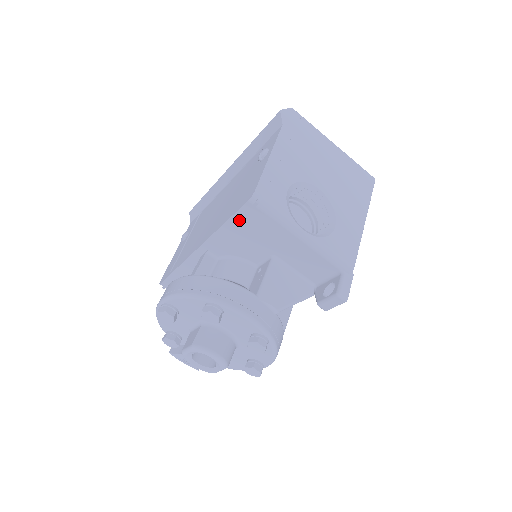
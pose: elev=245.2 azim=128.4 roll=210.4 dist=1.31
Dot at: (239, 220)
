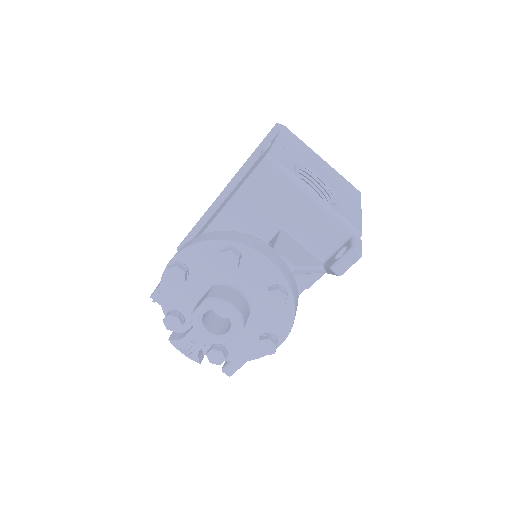
Dot at: (250, 186)
